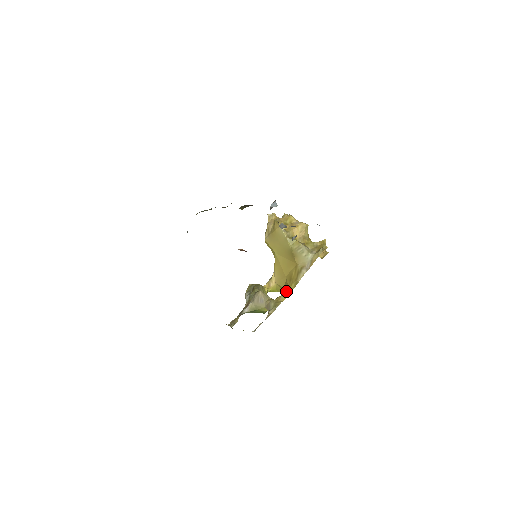
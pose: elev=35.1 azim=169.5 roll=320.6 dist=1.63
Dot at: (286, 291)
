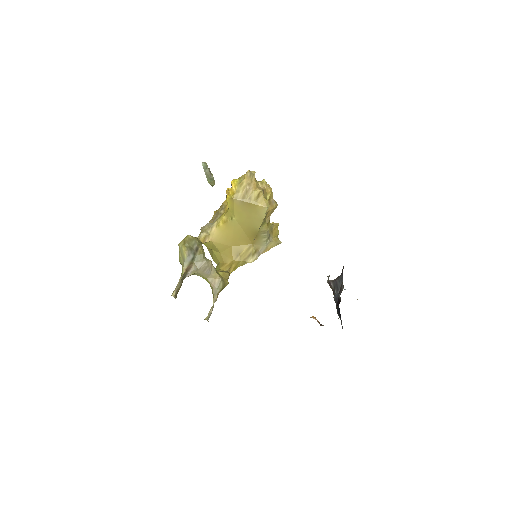
Dot at: (232, 267)
